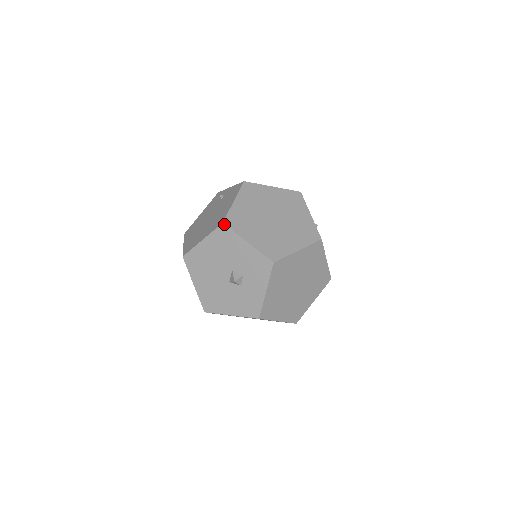
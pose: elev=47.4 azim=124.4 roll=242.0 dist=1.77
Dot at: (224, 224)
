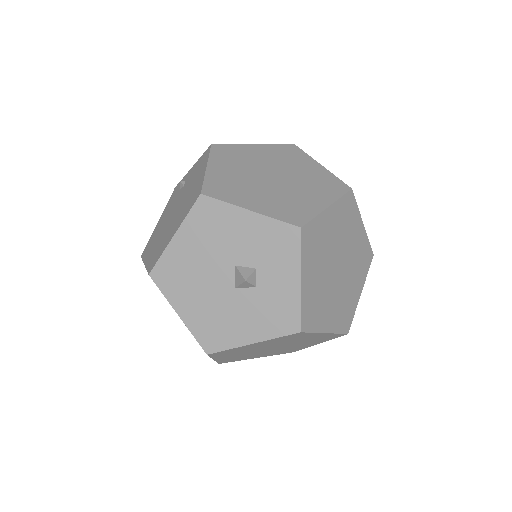
Dot at: (203, 195)
